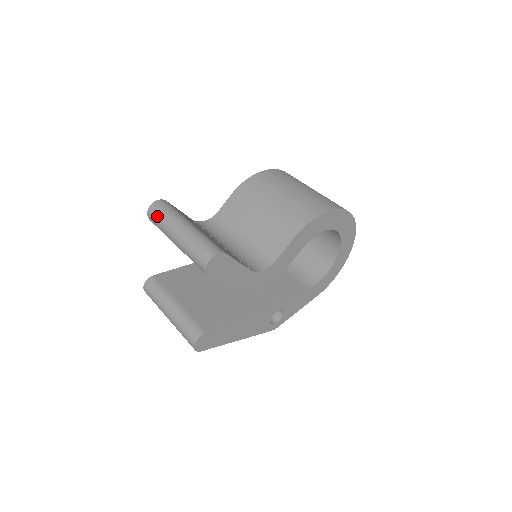
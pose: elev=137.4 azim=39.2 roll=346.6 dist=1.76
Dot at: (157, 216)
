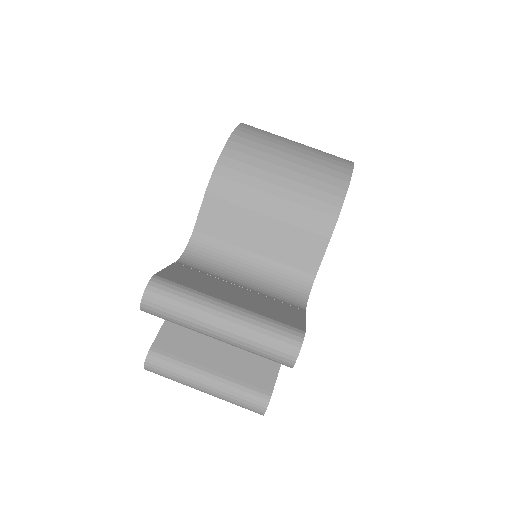
Dot at: (166, 312)
